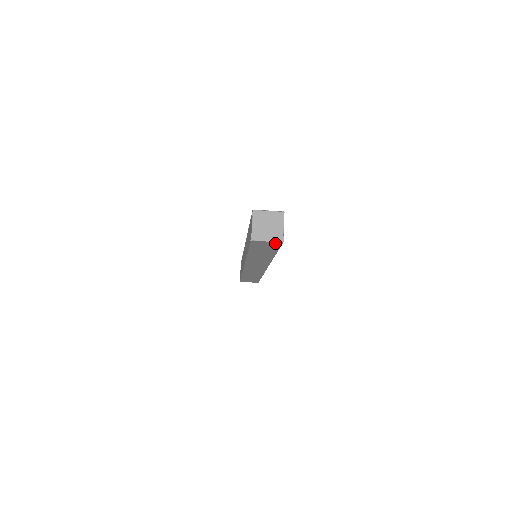
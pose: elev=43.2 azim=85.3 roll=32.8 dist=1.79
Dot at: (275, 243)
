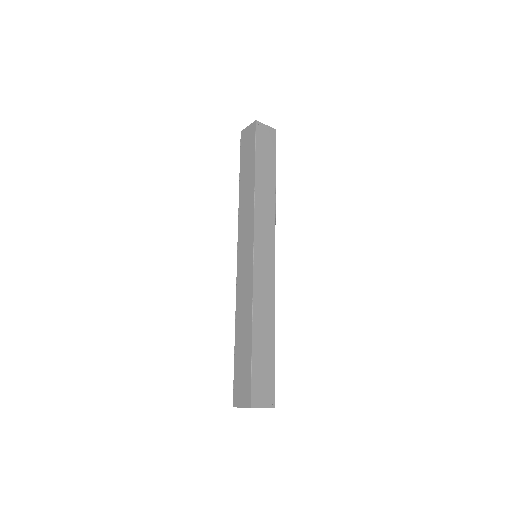
Dot at: occluded
